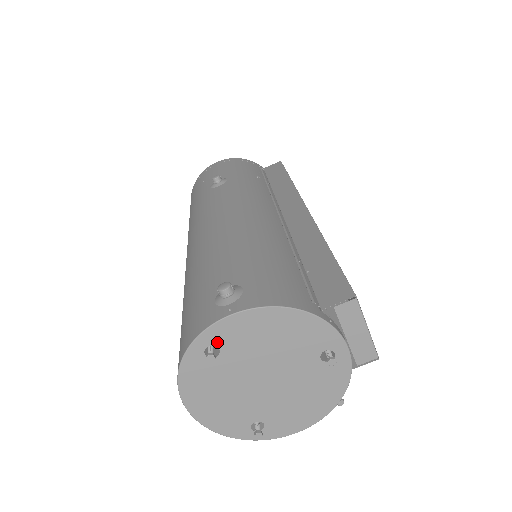
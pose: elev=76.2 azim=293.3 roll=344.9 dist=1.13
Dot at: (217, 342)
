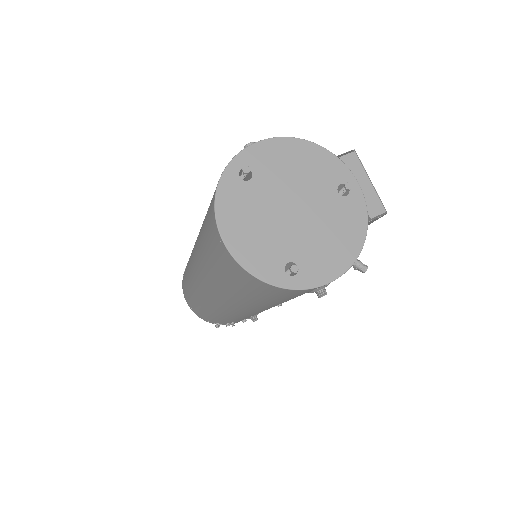
Dot at: (250, 165)
